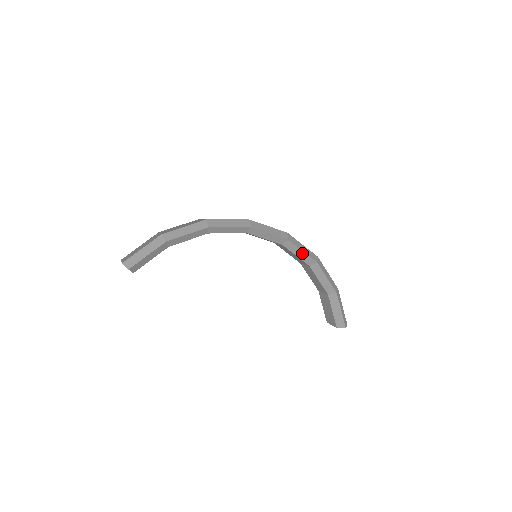
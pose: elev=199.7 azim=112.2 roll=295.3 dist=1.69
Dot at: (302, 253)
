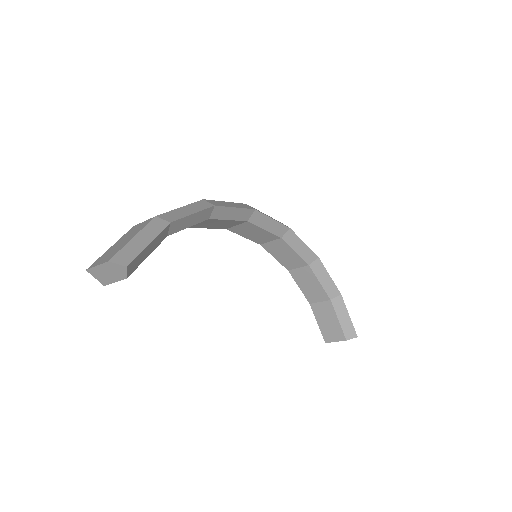
Dot at: (303, 246)
